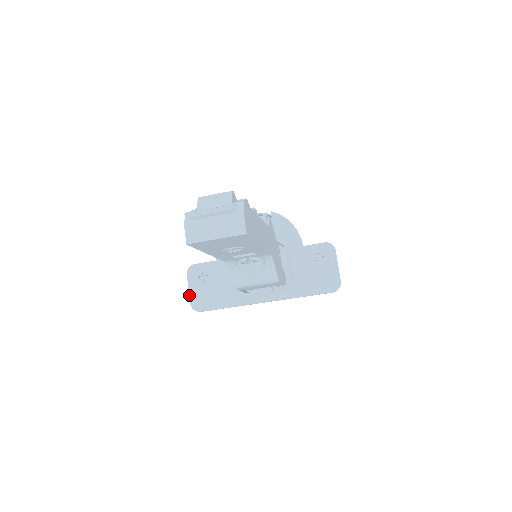
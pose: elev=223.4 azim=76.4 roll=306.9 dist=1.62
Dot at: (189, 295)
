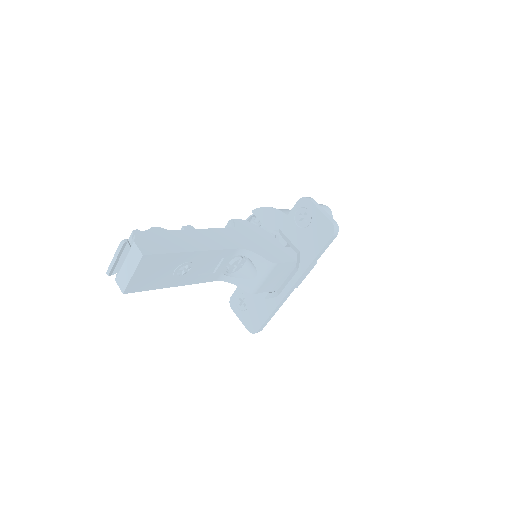
Dot at: occluded
